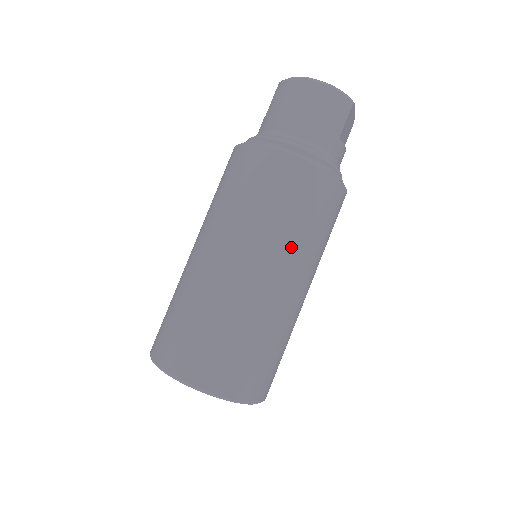
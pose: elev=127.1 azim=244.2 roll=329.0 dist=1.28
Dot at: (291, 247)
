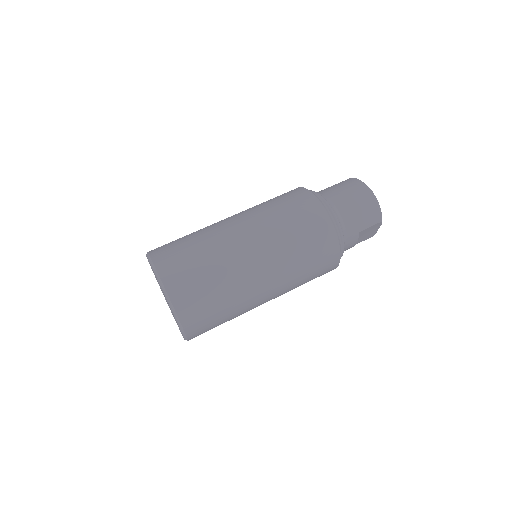
Dot at: (285, 261)
